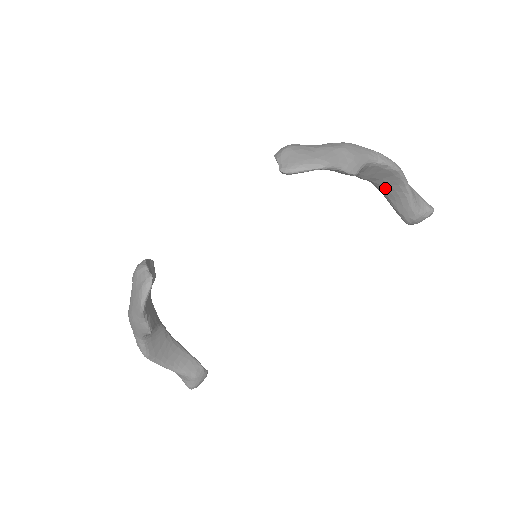
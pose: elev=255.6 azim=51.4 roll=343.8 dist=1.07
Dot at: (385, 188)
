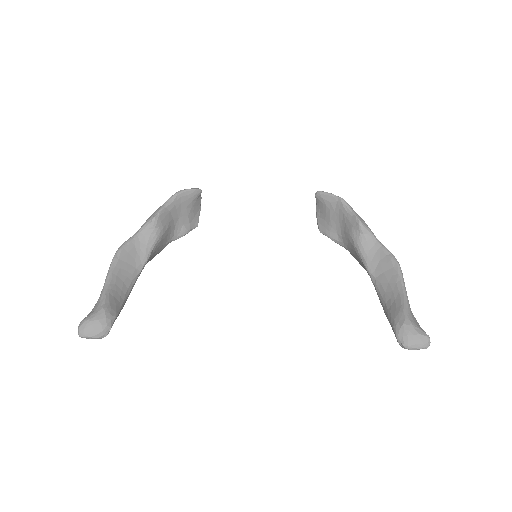
Dot at: (384, 289)
